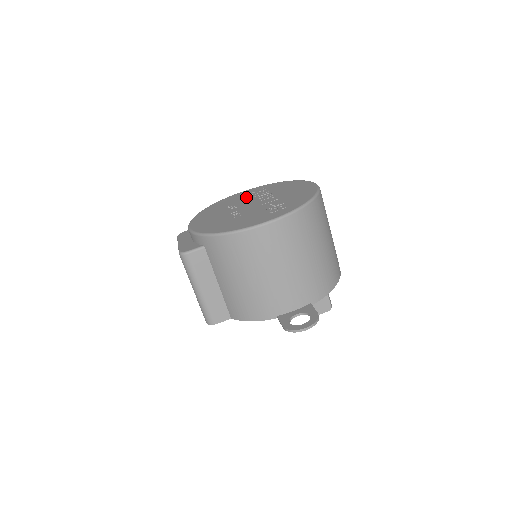
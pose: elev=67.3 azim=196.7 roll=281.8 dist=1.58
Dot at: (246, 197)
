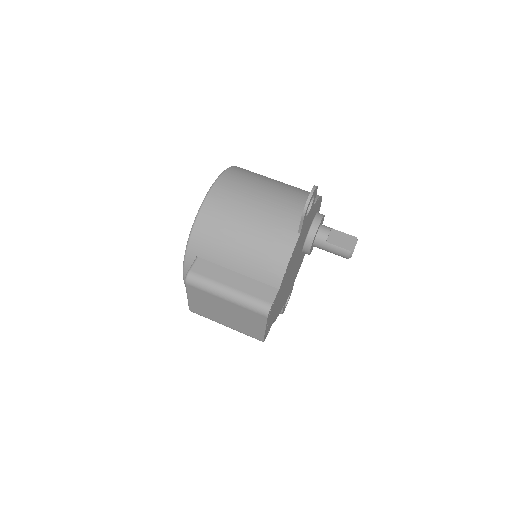
Dot at: occluded
